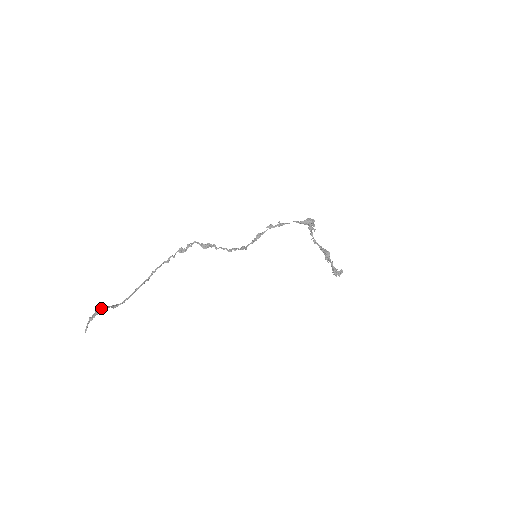
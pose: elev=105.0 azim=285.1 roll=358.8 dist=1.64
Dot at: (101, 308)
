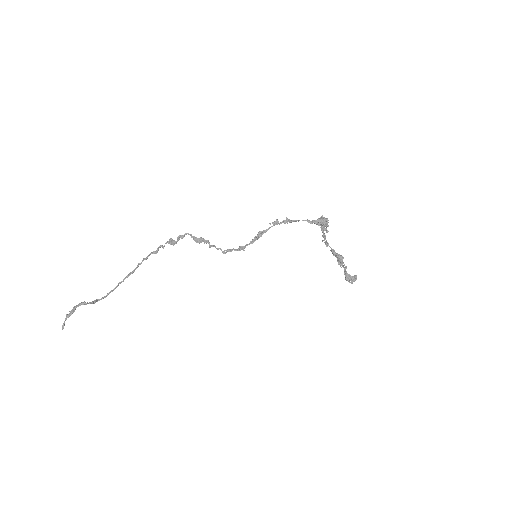
Dot at: (79, 304)
